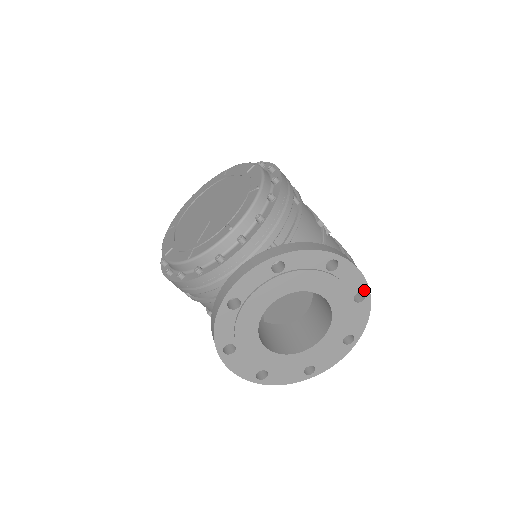
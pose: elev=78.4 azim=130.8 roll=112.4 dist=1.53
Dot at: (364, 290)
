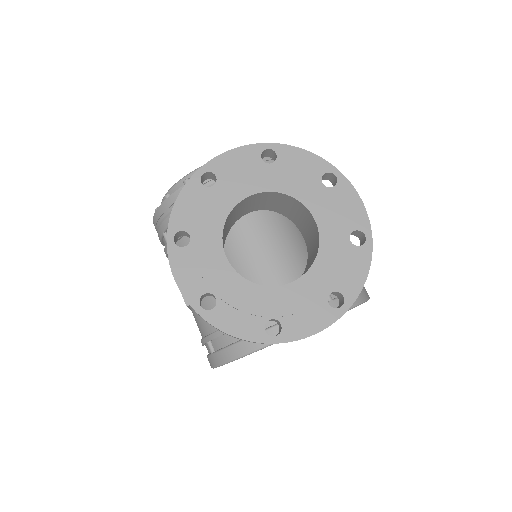
Dot at: (365, 231)
